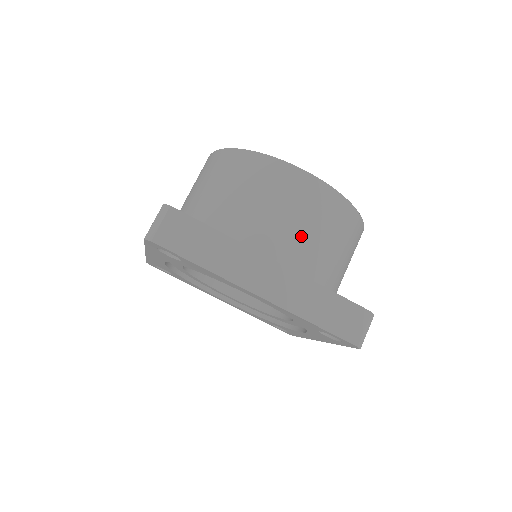
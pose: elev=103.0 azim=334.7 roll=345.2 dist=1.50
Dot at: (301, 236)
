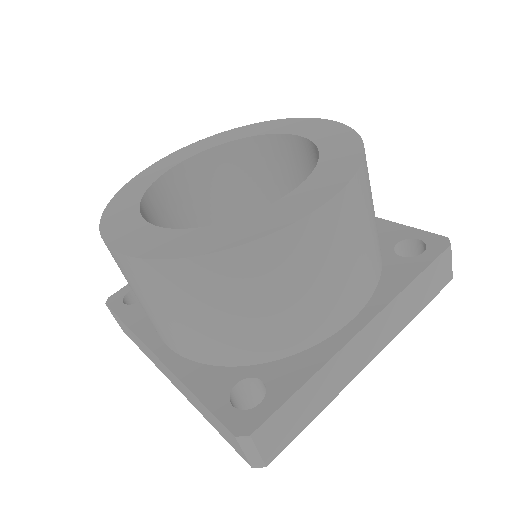
Dot at: (356, 268)
